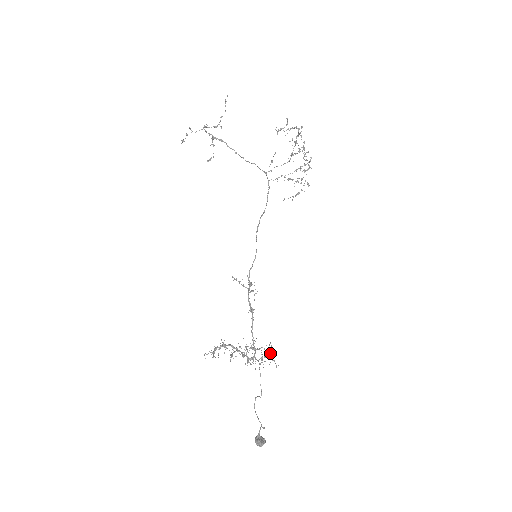
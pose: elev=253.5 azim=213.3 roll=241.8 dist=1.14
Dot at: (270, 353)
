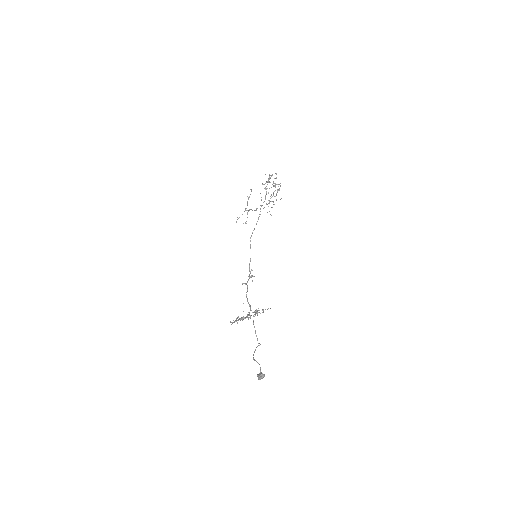
Dot at: (262, 310)
